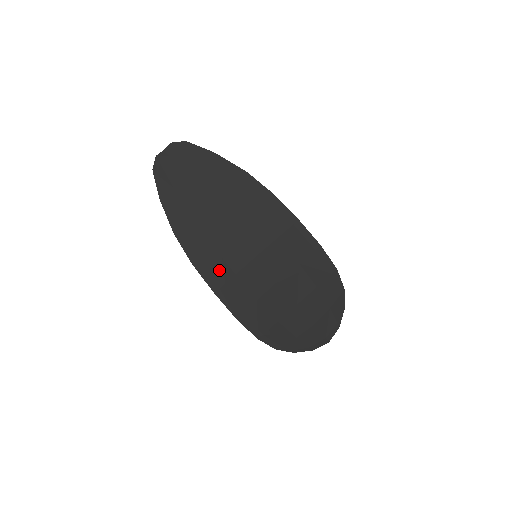
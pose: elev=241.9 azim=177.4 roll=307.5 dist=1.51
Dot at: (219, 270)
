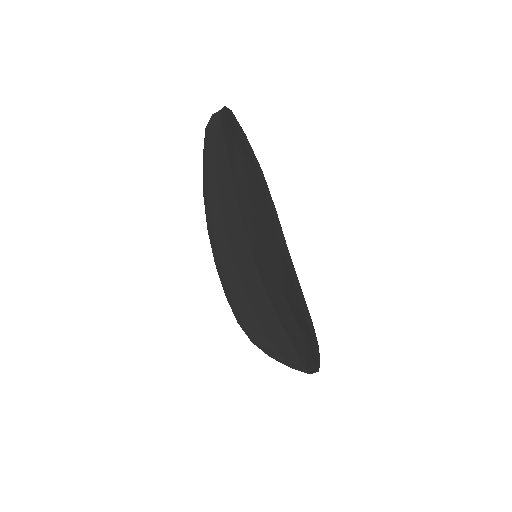
Dot at: (223, 248)
